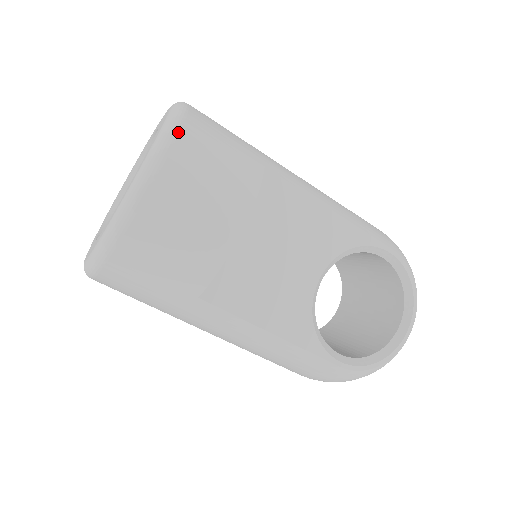
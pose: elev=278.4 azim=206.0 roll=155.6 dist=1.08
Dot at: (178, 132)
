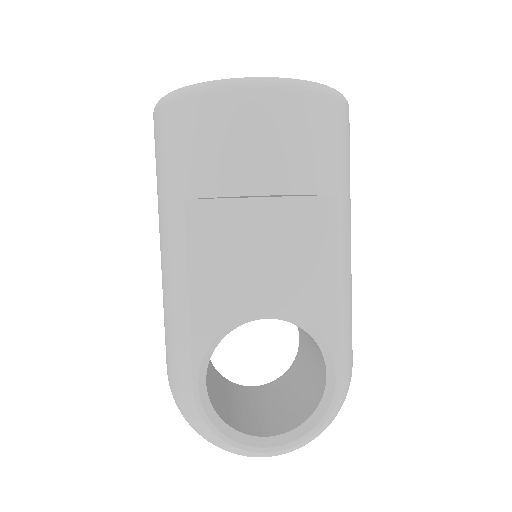
Dot at: (317, 93)
